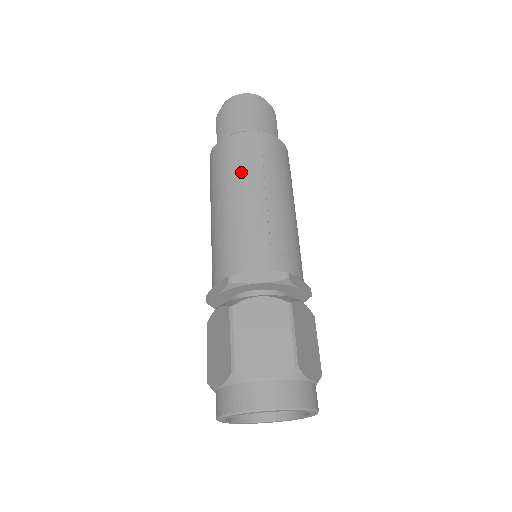
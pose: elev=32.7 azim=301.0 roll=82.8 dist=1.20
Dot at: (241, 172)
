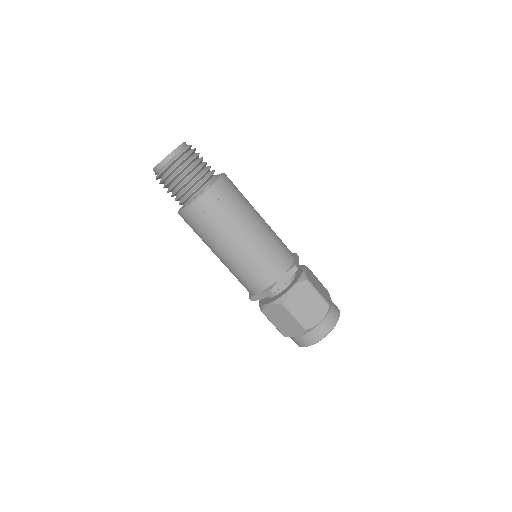
Dot at: (205, 239)
